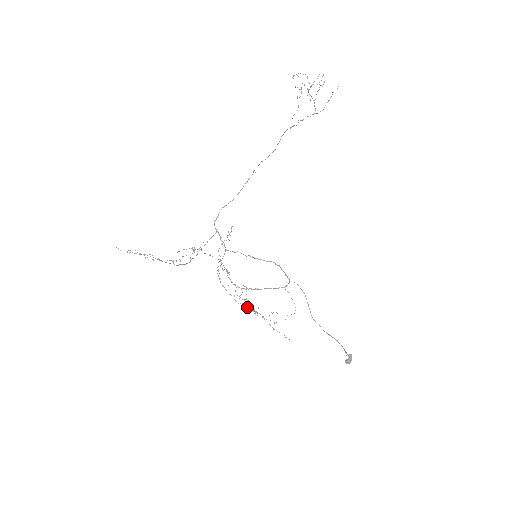
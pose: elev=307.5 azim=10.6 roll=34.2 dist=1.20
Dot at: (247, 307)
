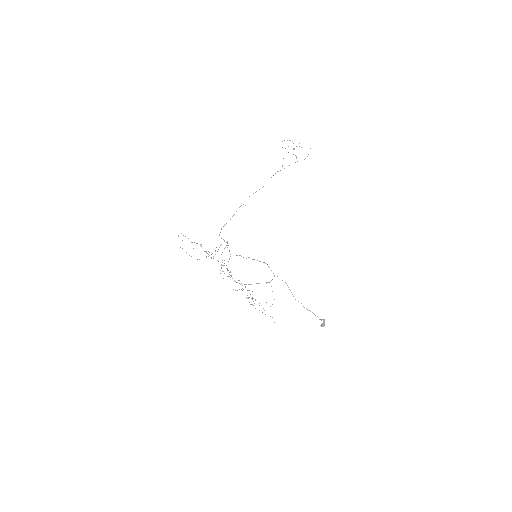
Dot at: occluded
